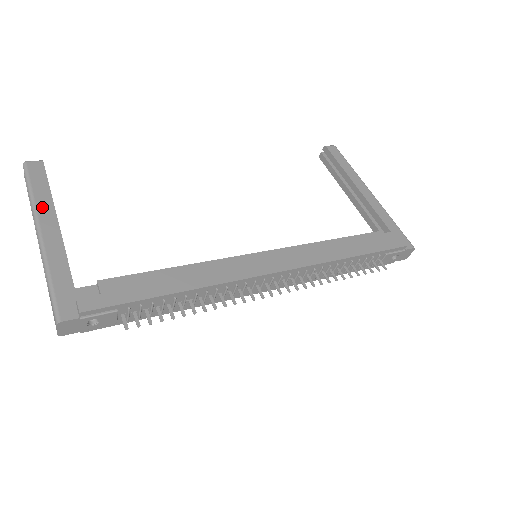
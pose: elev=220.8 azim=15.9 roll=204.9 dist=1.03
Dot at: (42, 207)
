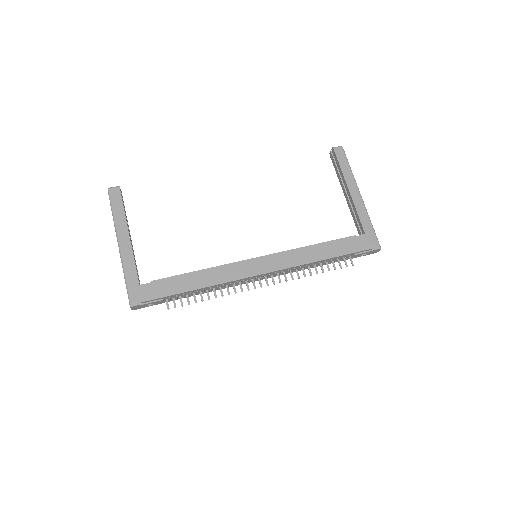
Dot at: (120, 226)
